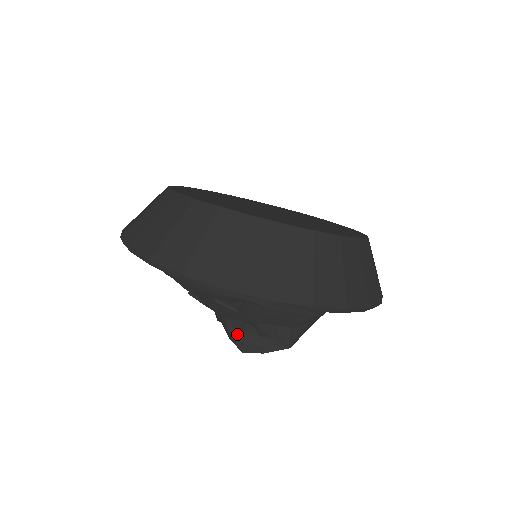
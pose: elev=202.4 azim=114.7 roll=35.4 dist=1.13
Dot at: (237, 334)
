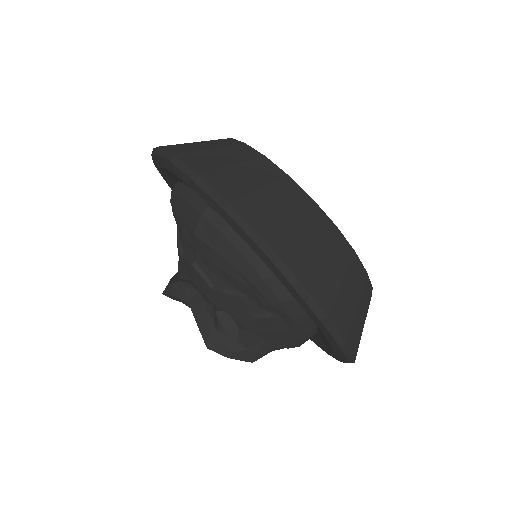
Dot at: (215, 329)
